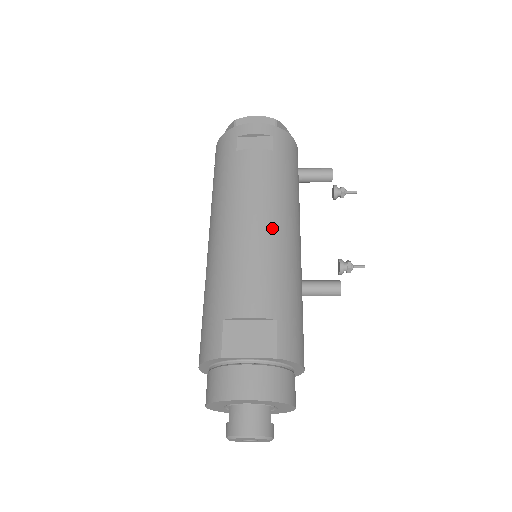
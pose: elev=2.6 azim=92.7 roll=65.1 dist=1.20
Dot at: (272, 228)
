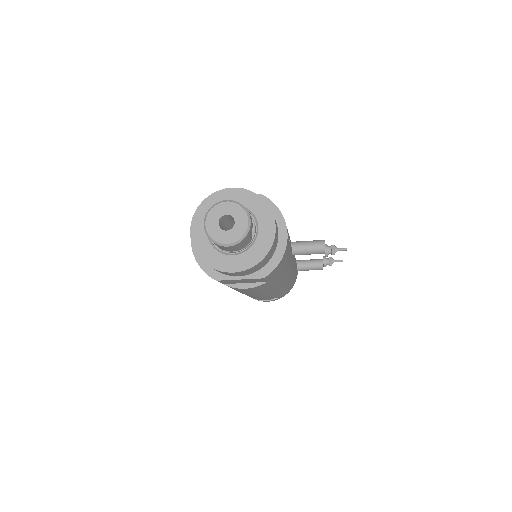
Dot at: occluded
